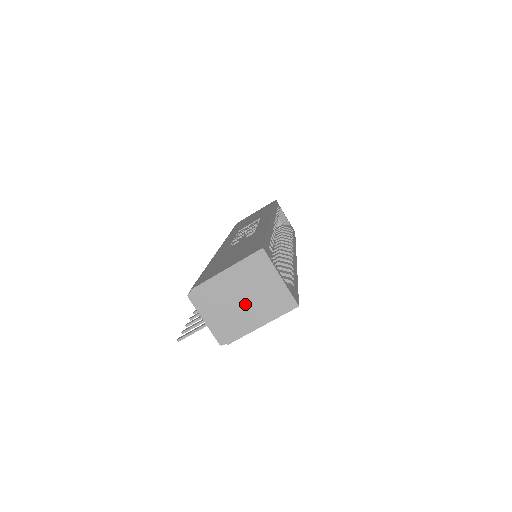
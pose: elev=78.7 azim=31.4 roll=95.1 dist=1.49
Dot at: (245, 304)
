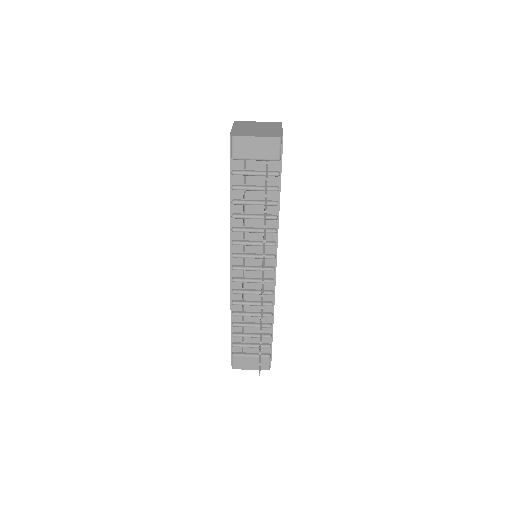
Dot at: (261, 129)
